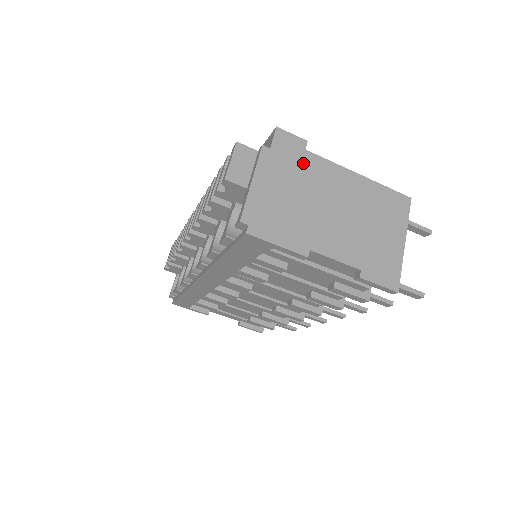
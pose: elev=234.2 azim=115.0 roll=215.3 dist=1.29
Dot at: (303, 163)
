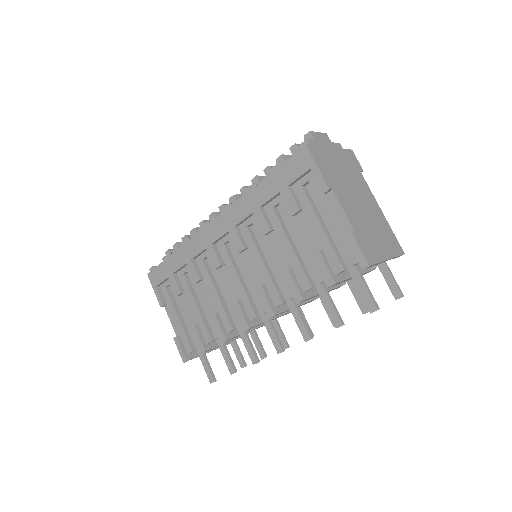
Dot at: (355, 171)
